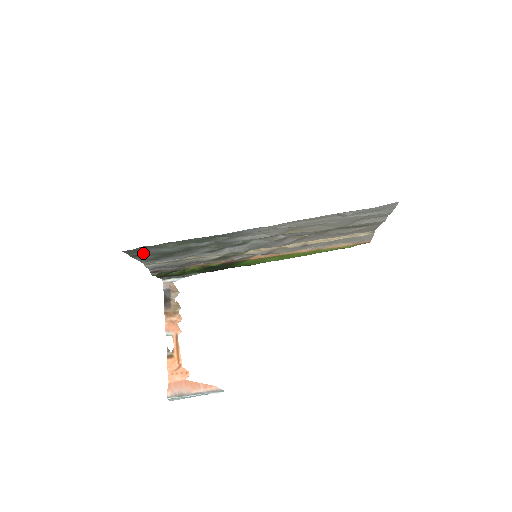
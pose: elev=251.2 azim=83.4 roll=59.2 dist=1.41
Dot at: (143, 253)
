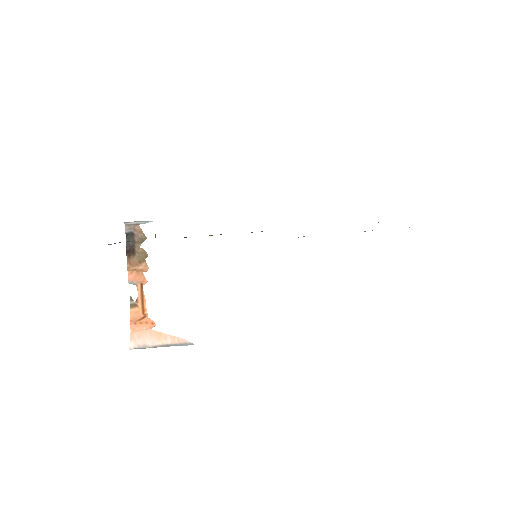
Dot at: occluded
